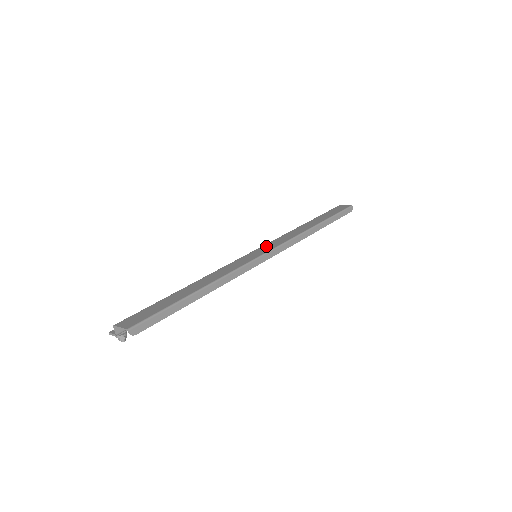
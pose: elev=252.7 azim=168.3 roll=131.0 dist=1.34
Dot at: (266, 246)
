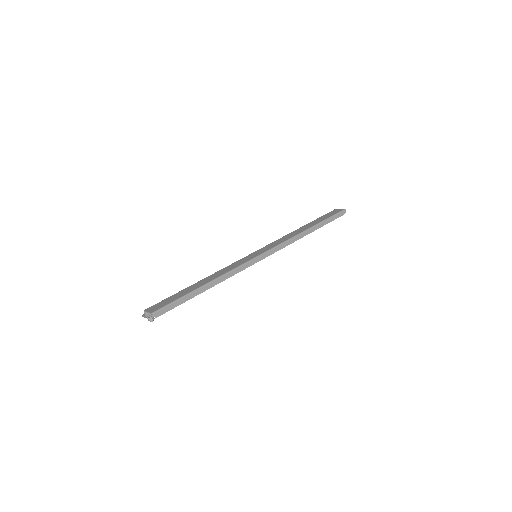
Dot at: (264, 248)
